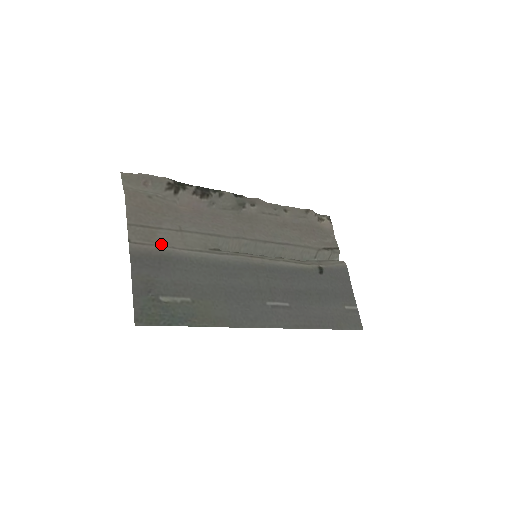
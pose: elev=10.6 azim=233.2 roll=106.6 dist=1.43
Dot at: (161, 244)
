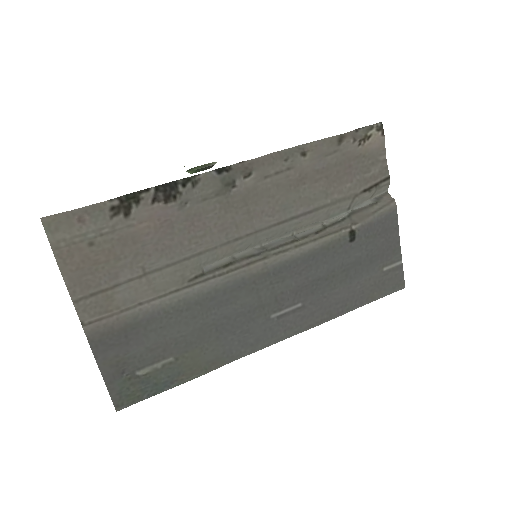
Dot at: (123, 308)
